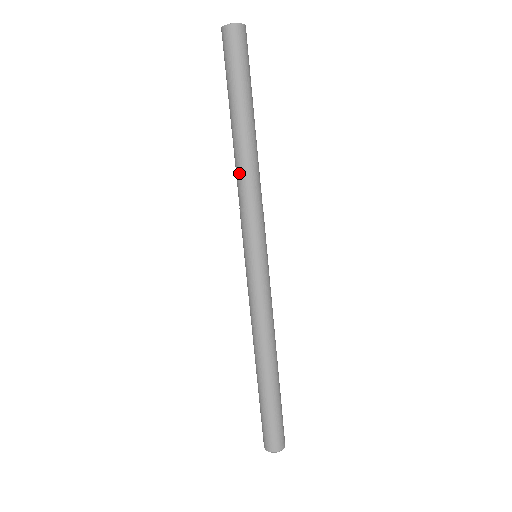
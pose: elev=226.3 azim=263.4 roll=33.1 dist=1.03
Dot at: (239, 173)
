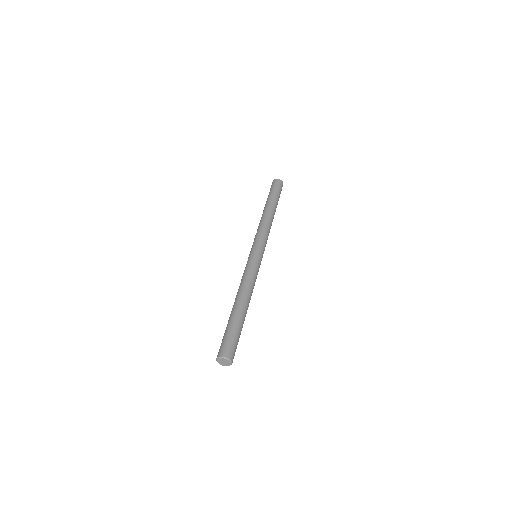
Dot at: (263, 220)
